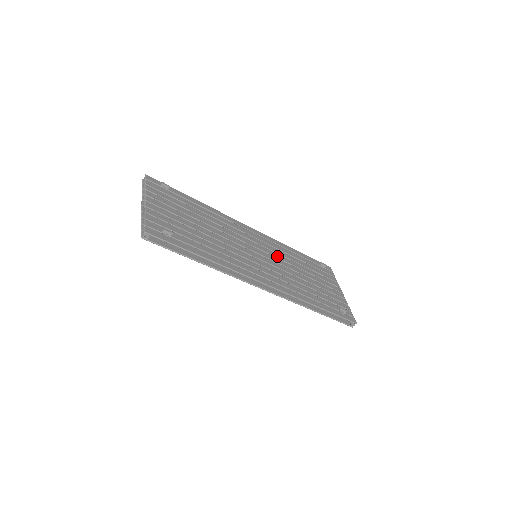
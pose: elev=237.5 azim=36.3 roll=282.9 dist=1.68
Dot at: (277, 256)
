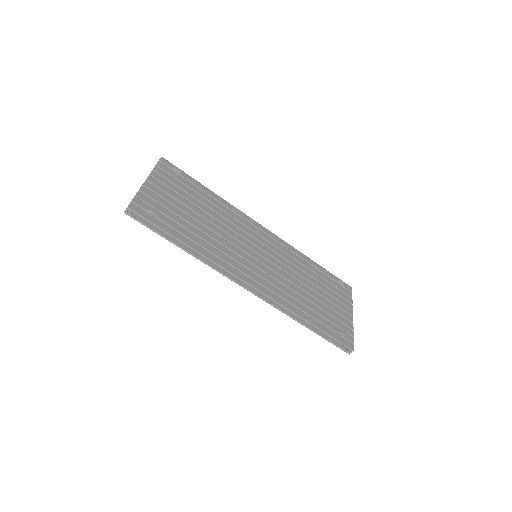
Dot at: (282, 261)
